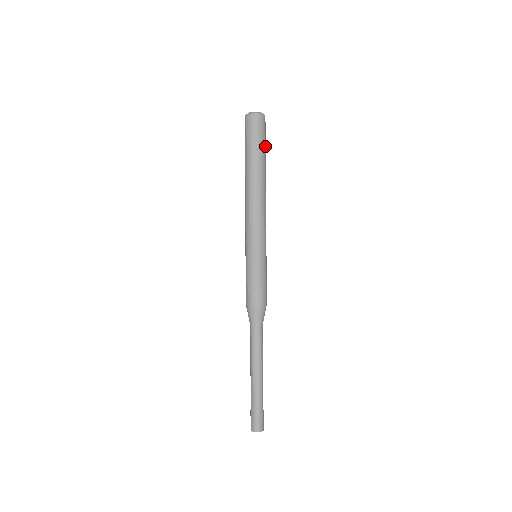
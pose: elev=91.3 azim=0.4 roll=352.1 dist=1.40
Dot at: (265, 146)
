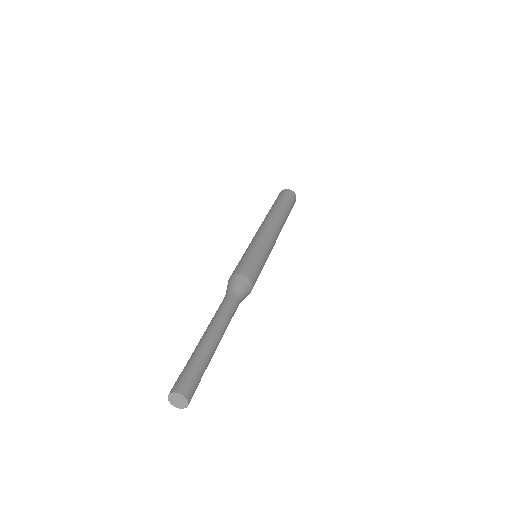
Dot at: occluded
